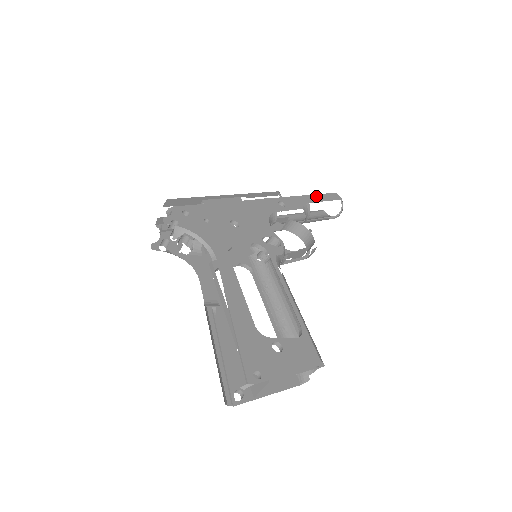
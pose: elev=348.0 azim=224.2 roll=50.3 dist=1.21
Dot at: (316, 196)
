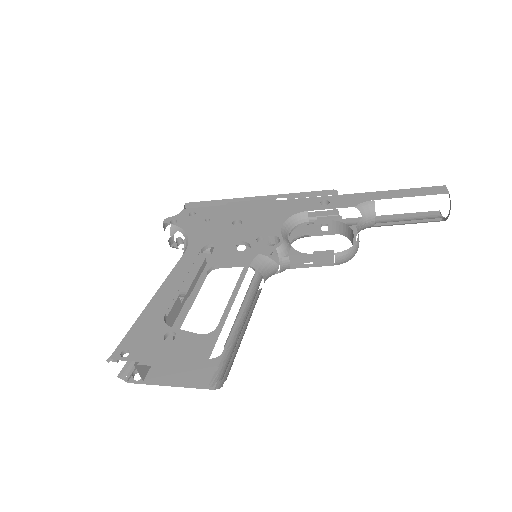
Dot at: (397, 191)
